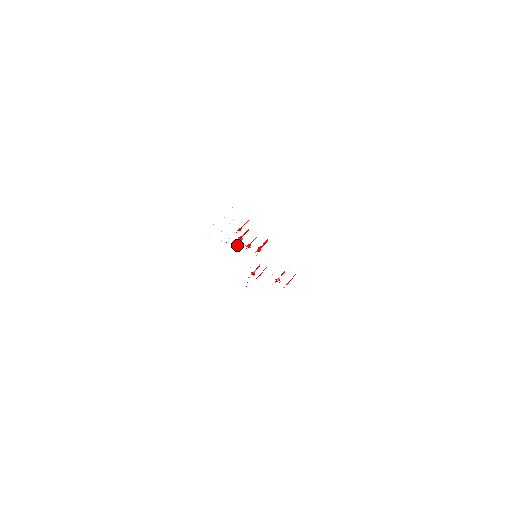
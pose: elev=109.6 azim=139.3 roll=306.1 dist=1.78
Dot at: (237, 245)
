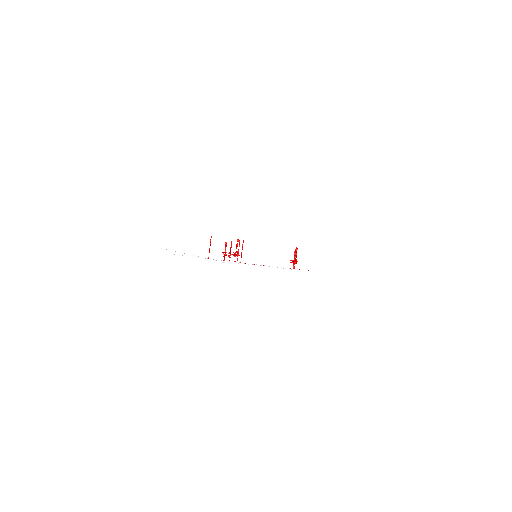
Dot at: occluded
